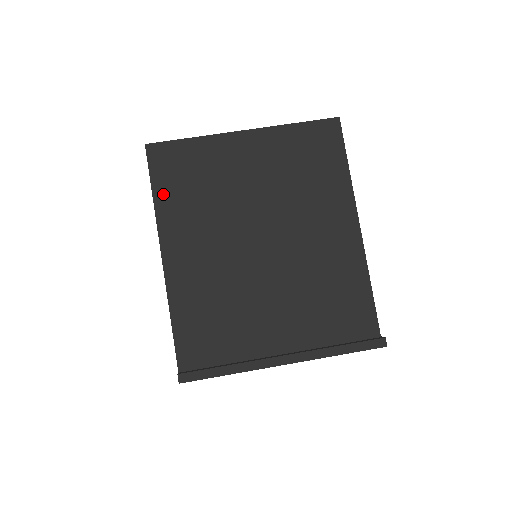
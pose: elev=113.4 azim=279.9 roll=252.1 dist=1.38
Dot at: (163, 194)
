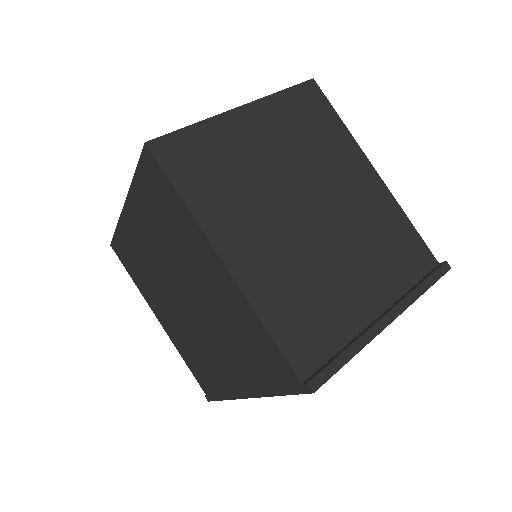
Dot at: (191, 192)
